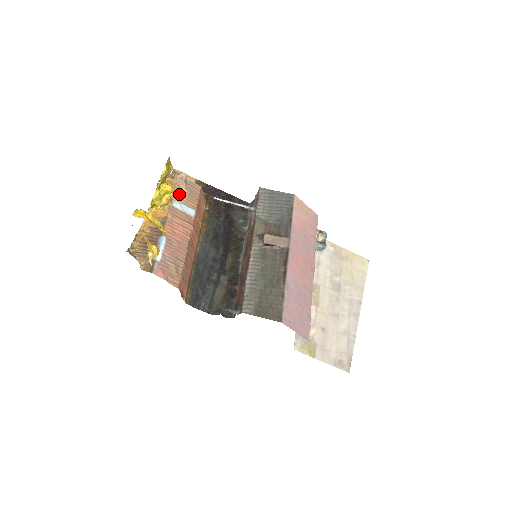
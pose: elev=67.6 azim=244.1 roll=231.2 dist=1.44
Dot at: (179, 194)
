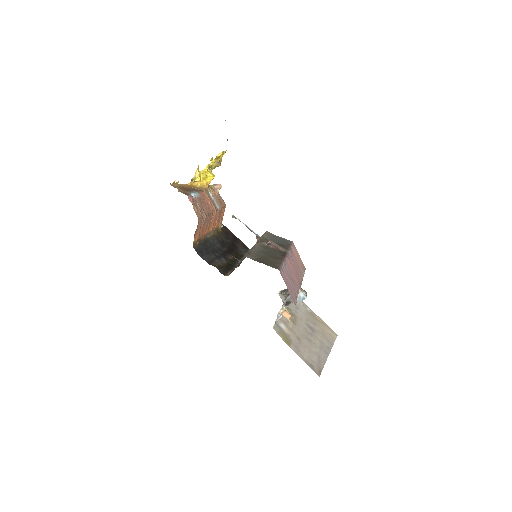
Dot at: (213, 192)
